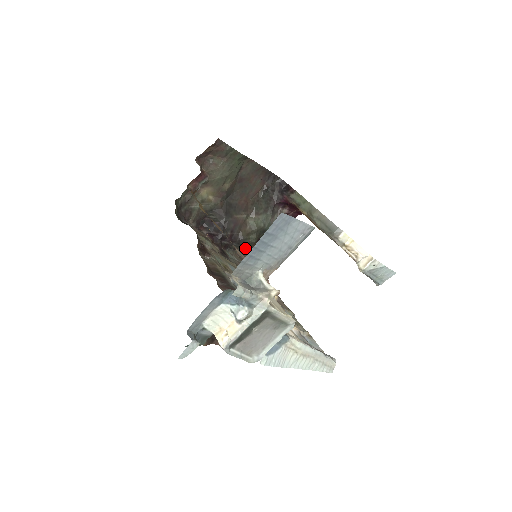
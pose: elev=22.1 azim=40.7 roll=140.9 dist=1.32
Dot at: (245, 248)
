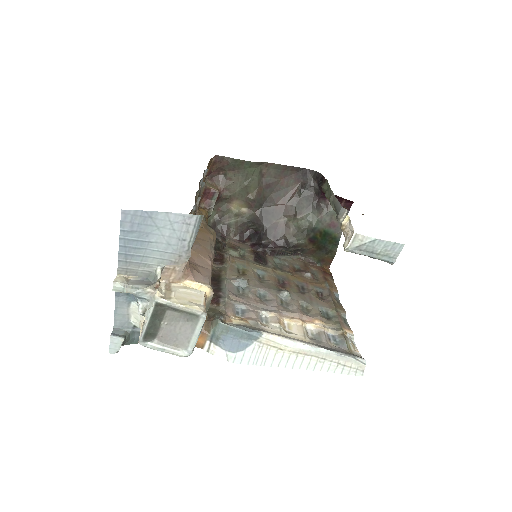
Dot at: (304, 251)
